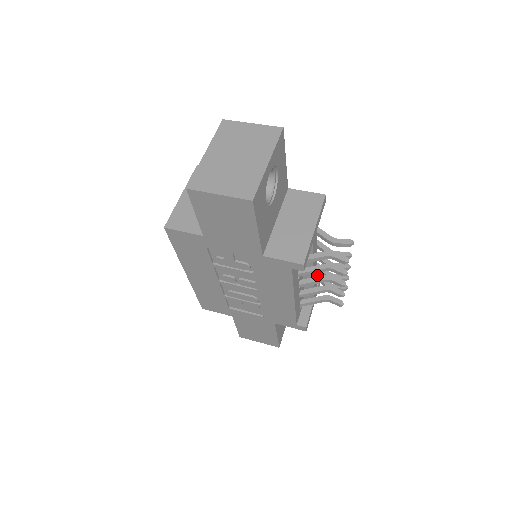
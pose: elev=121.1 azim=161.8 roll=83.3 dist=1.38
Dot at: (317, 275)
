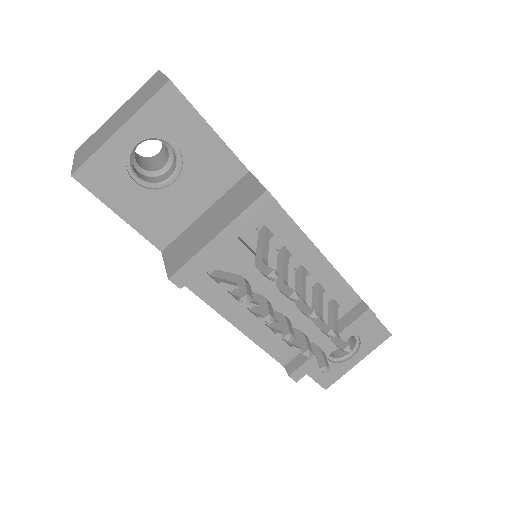
Dot at: (331, 313)
